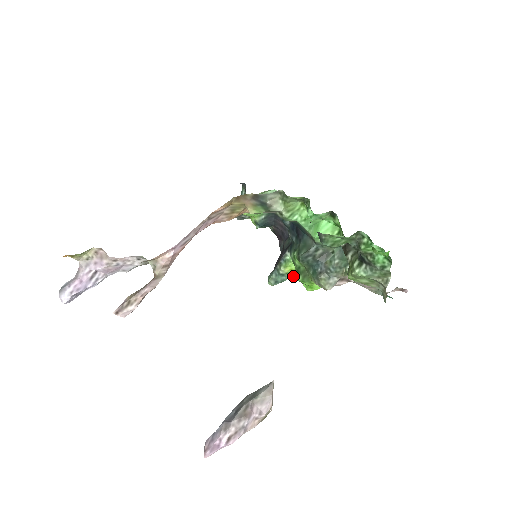
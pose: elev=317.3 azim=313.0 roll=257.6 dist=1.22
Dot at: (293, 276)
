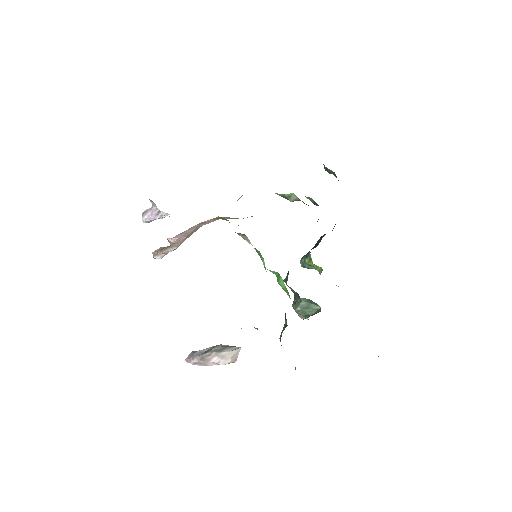
Dot at: (318, 270)
